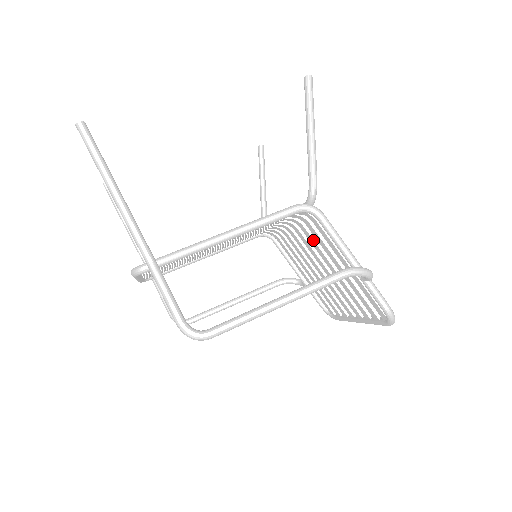
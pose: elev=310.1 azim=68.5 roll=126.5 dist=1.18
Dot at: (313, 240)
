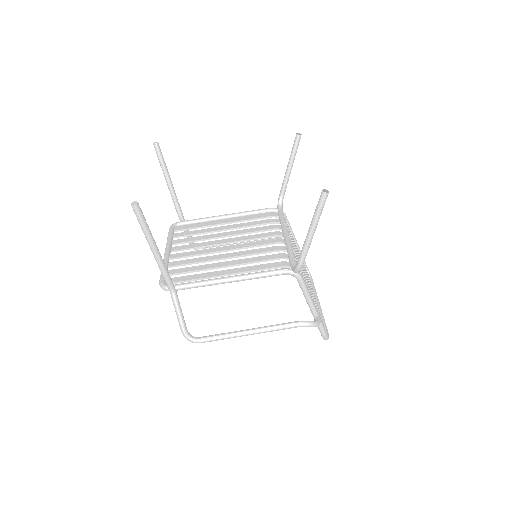
Dot at: occluded
